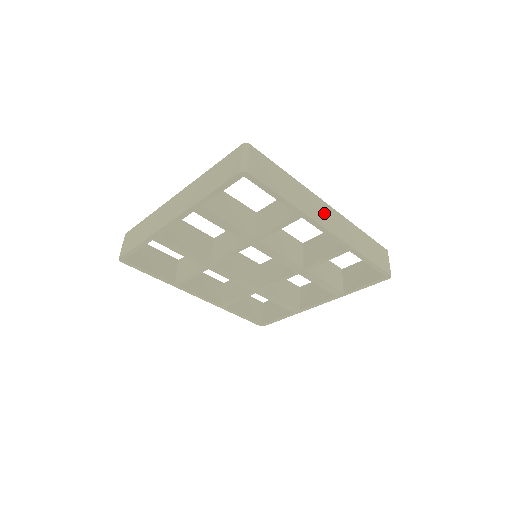
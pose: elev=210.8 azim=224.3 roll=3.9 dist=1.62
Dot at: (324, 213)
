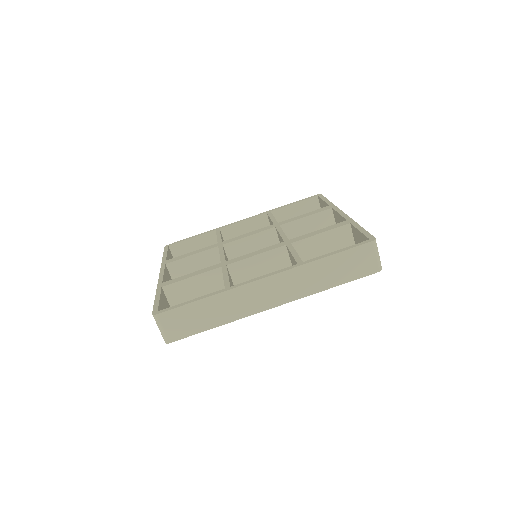
Dot at: (262, 294)
